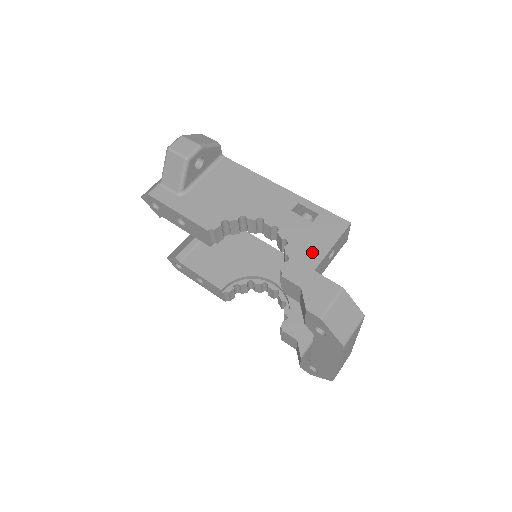
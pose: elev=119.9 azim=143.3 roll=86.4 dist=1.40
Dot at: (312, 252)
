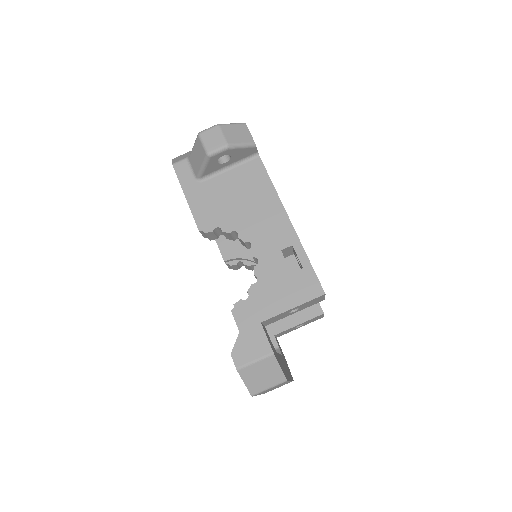
Dot at: (271, 303)
